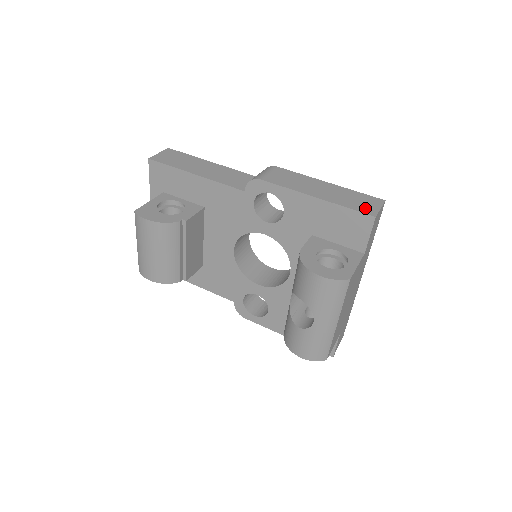
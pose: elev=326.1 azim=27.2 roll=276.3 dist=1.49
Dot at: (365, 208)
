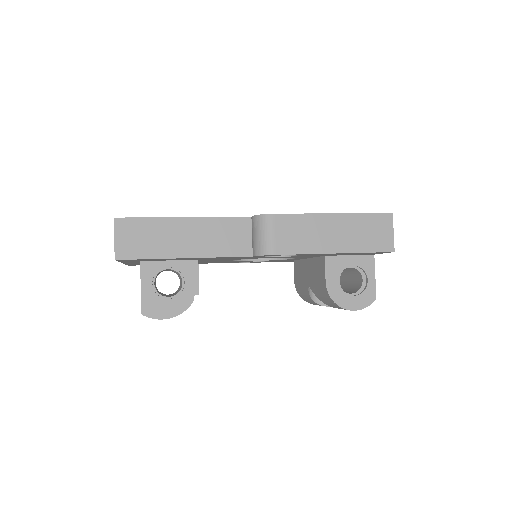
Dot at: (382, 243)
